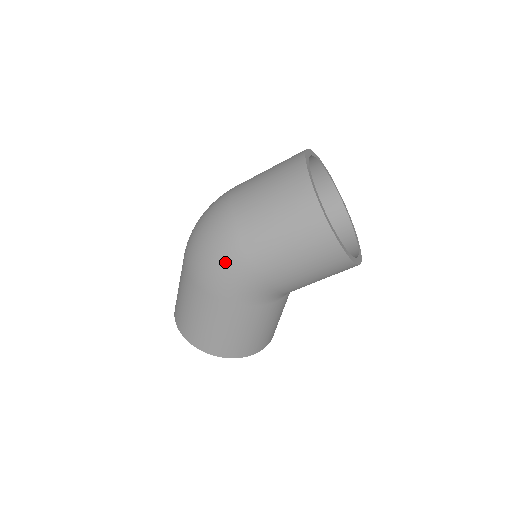
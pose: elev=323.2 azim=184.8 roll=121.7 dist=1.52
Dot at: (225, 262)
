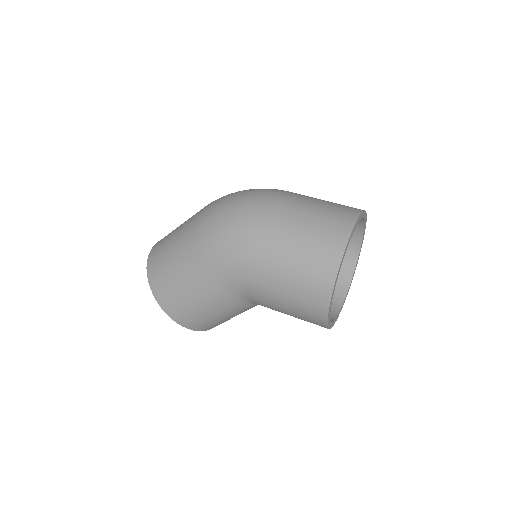
Dot at: (234, 237)
